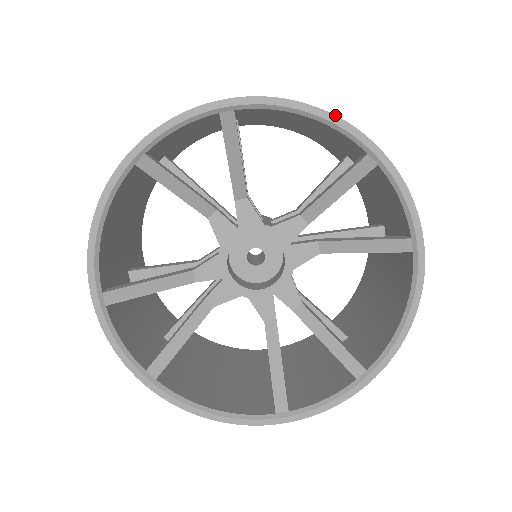
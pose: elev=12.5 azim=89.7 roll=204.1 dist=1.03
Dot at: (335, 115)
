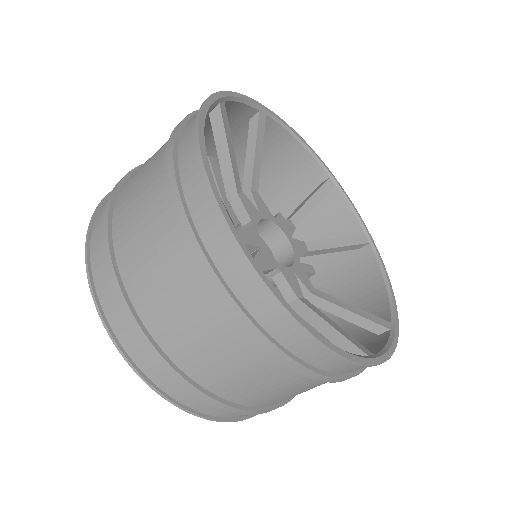
Dot at: (311, 148)
